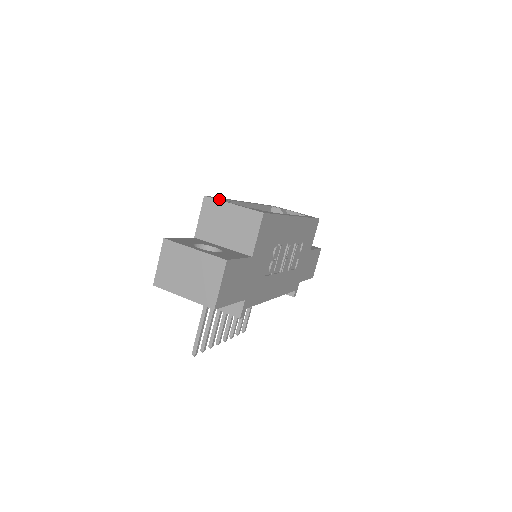
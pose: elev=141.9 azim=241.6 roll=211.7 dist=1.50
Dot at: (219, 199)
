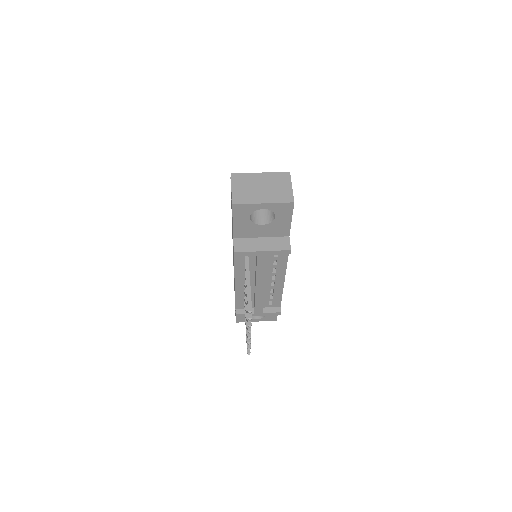
Dot at: occluded
